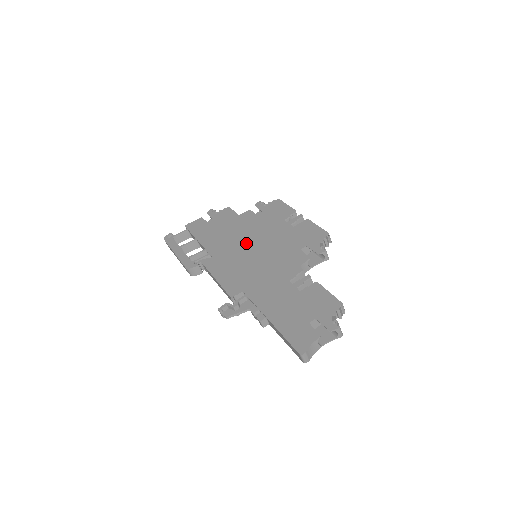
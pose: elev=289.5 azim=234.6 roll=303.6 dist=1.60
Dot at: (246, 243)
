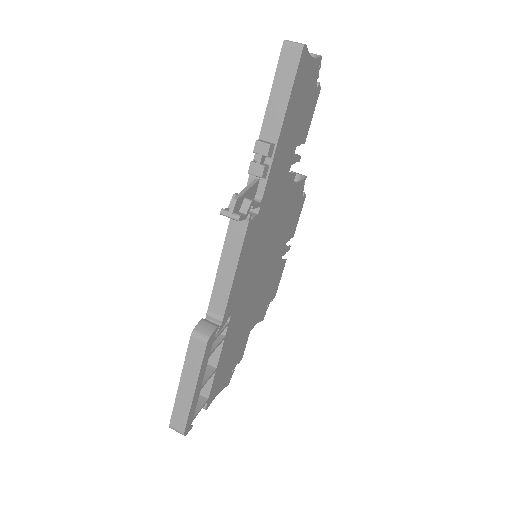
Dot at: occluded
